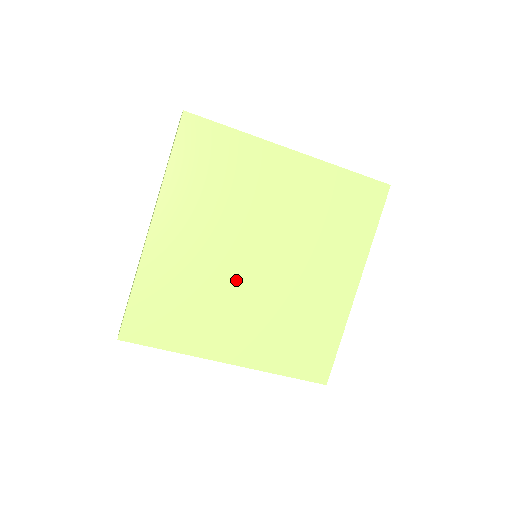
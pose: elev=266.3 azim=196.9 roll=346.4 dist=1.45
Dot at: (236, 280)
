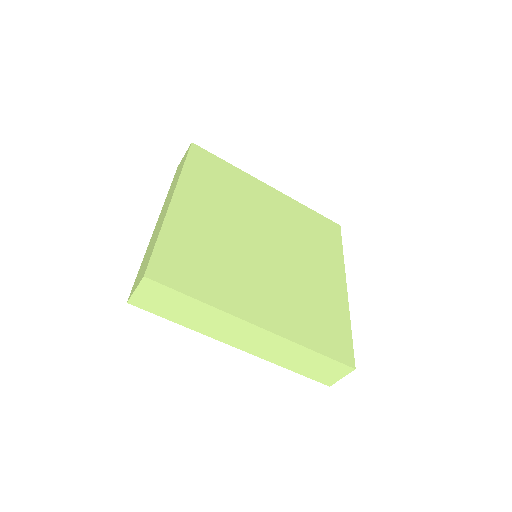
Dot at: (250, 255)
